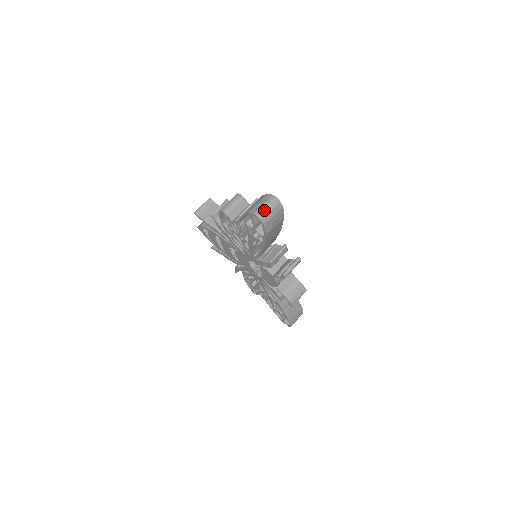
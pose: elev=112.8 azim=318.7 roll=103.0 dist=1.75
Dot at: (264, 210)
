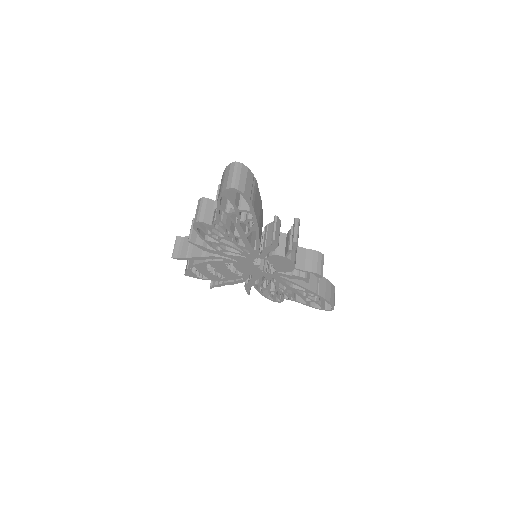
Dot at: (233, 179)
